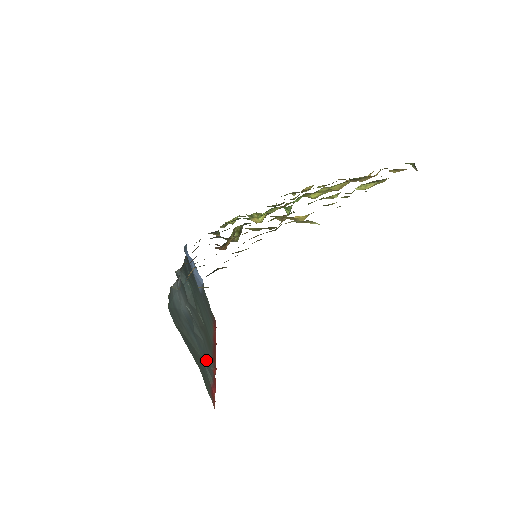
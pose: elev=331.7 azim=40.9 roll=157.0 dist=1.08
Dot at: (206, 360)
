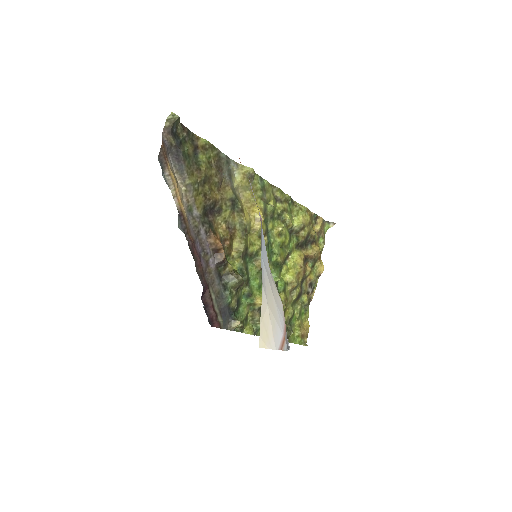
Dot at: occluded
